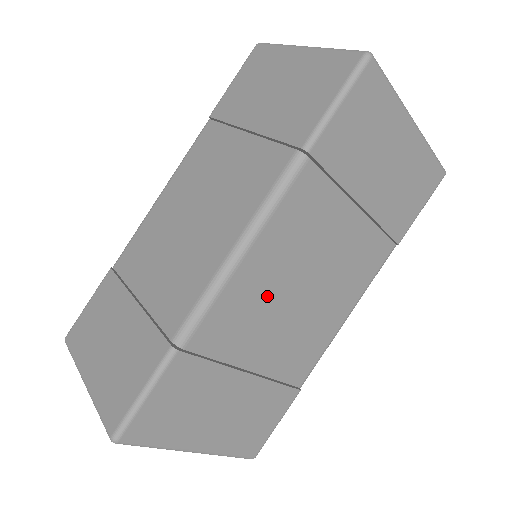
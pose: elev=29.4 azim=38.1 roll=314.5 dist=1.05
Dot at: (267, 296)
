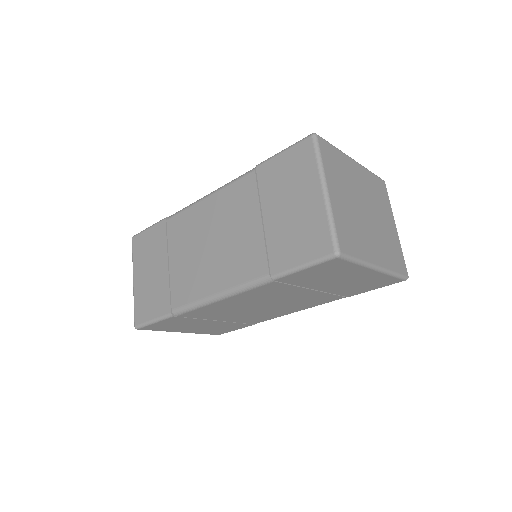
Dot at: (234, 308)
